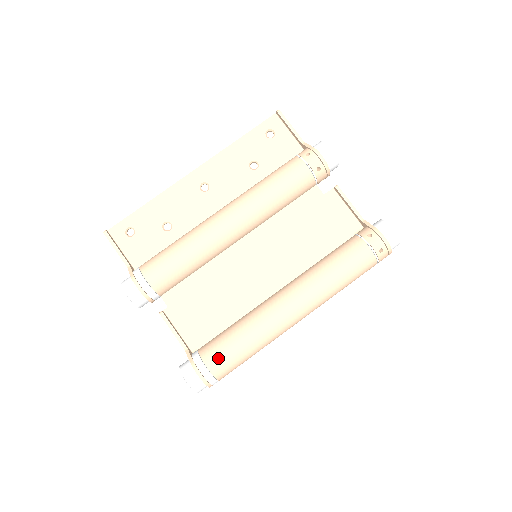
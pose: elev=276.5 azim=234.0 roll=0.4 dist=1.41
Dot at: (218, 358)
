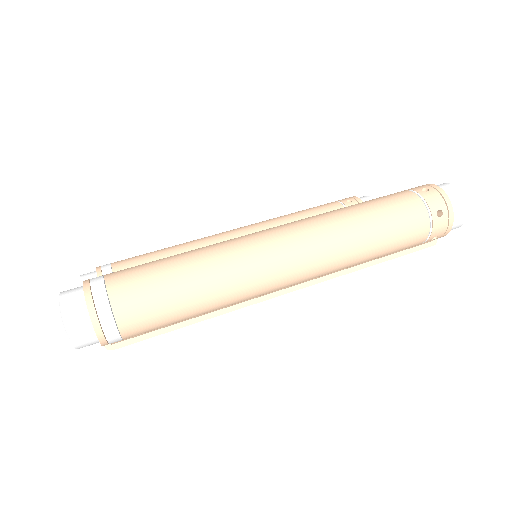
Dot at: (129, 268)
